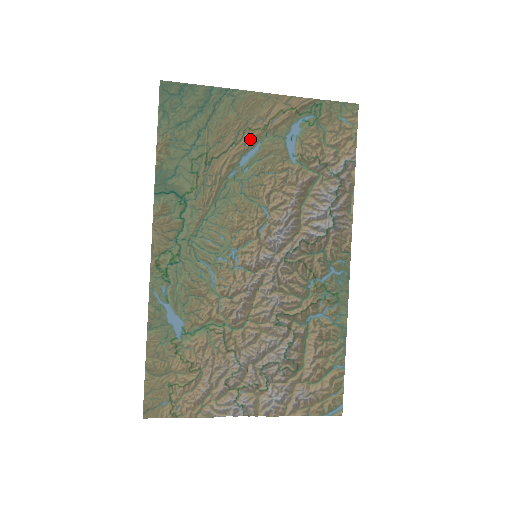
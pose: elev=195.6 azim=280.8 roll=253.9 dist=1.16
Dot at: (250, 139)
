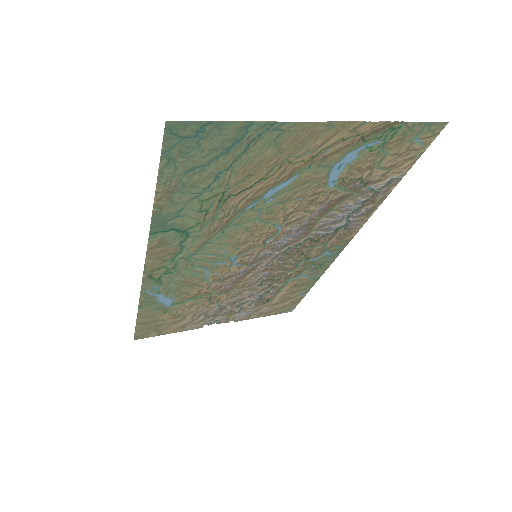
Dot at: (286, 172)
